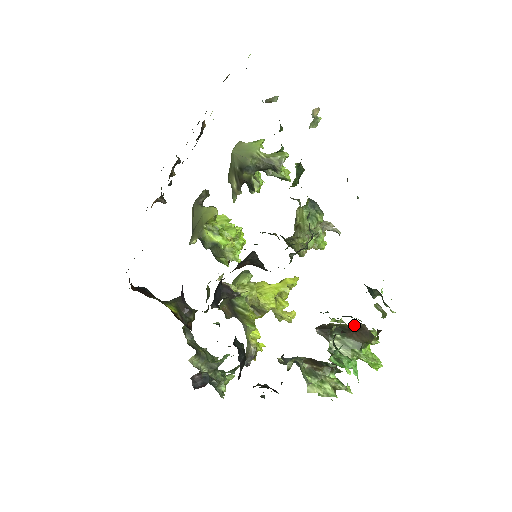
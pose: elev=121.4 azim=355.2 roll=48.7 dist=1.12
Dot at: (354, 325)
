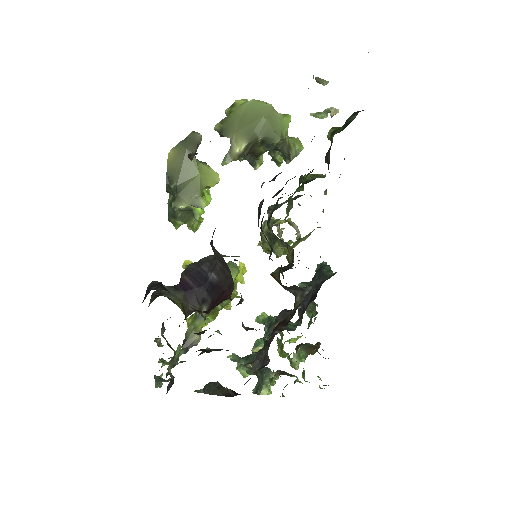
Dot at: (316, 343)
